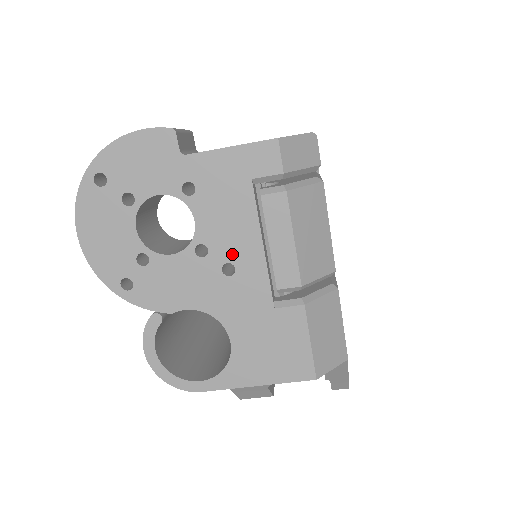
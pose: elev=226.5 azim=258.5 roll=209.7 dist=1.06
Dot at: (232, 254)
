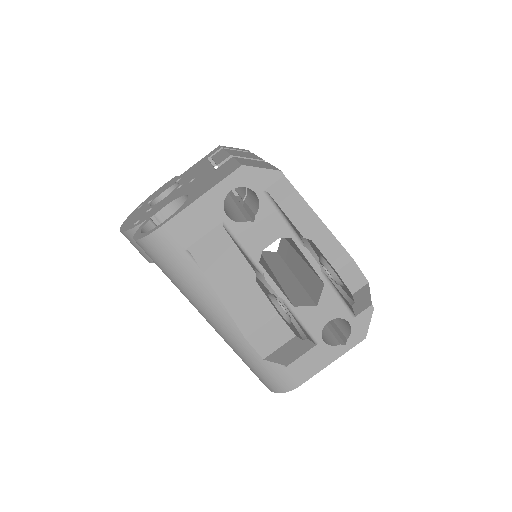
Dot at: (195, 176)
